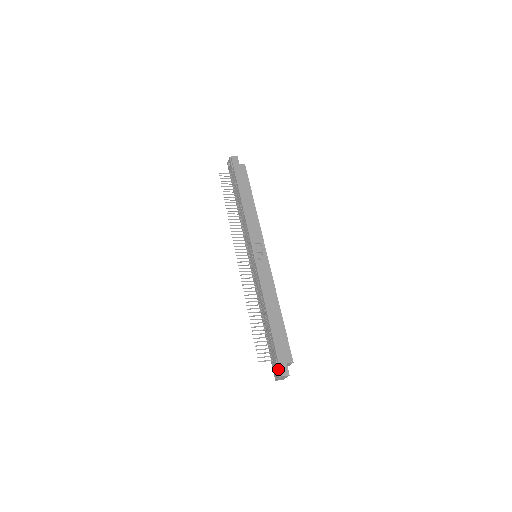
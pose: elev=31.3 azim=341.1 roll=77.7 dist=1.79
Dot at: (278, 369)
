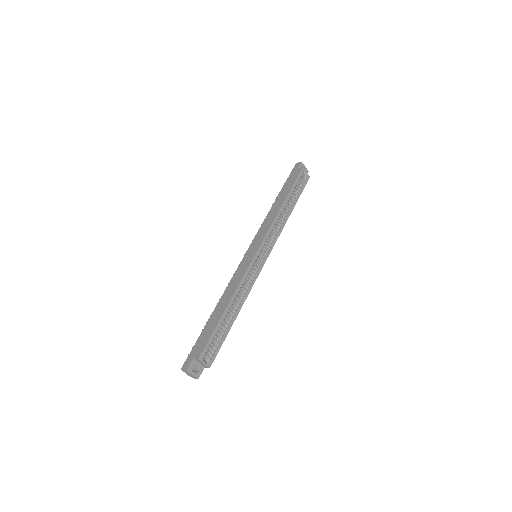
Dot at: (186, 362)
